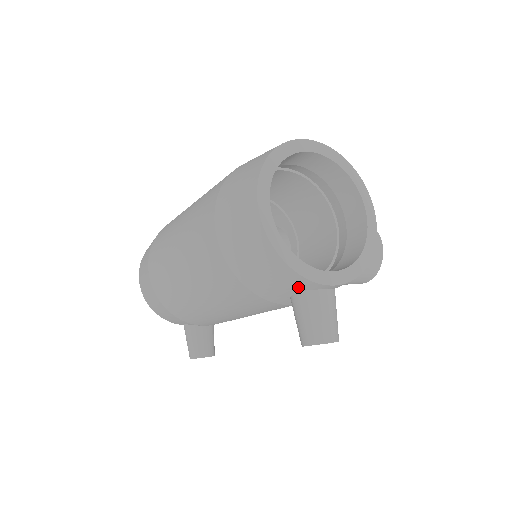
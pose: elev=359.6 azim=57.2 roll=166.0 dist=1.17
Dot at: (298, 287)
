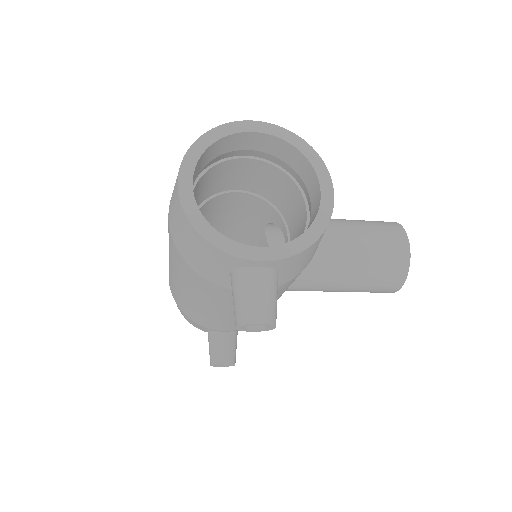
Dot at: (227, 264)
